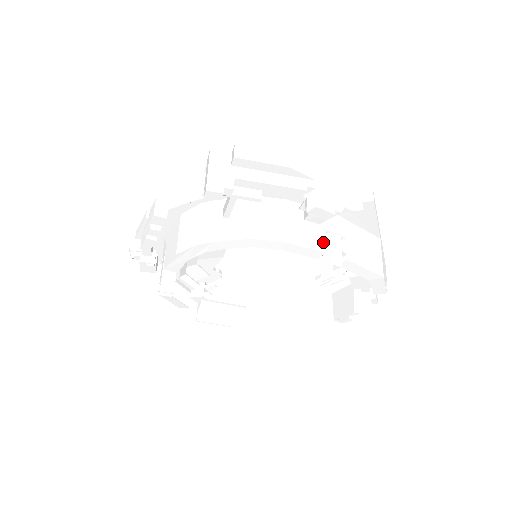
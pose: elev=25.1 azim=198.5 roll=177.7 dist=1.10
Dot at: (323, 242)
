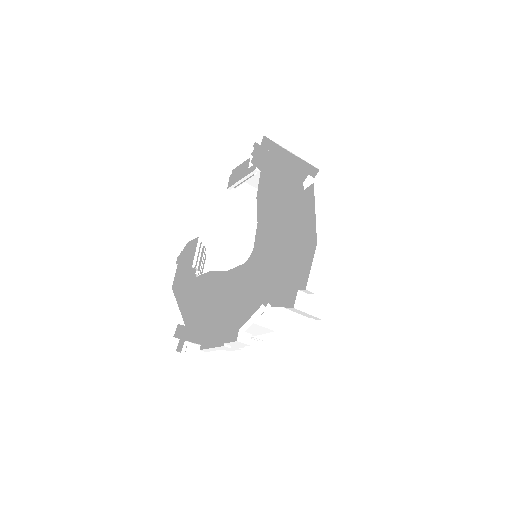
Dot at: occluded
